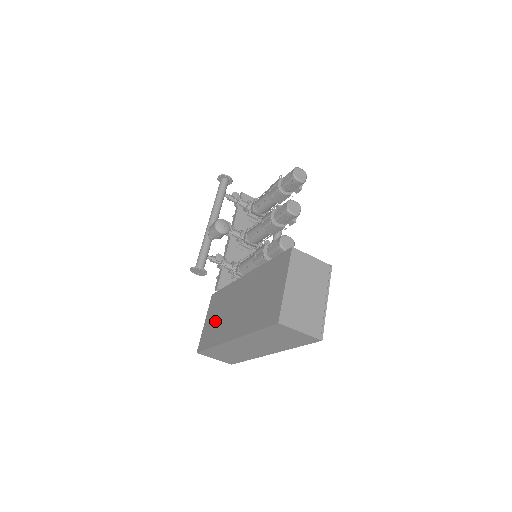
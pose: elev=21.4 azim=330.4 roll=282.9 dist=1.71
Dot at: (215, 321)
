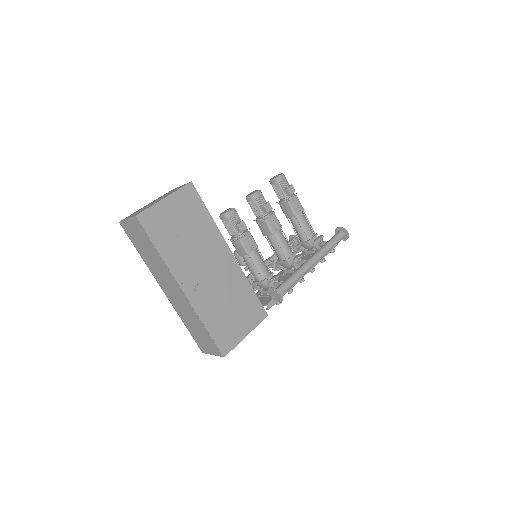
Dot at: occluded
